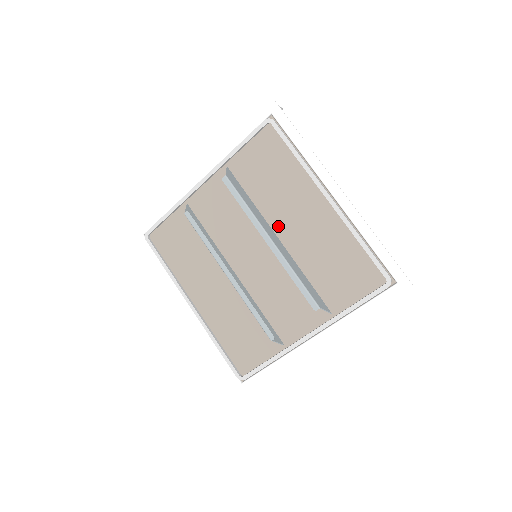
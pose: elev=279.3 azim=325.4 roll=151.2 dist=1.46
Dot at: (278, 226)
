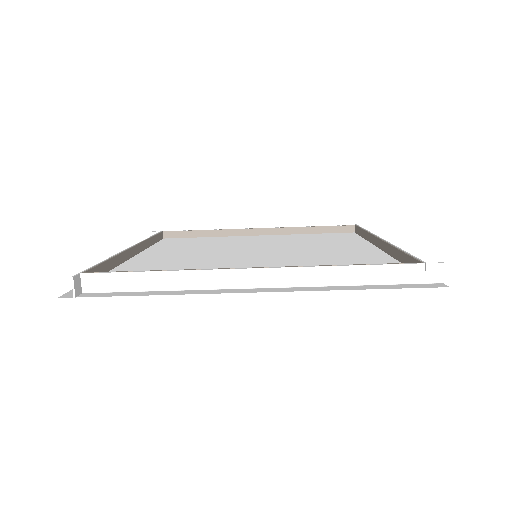
Dot at: occluded
